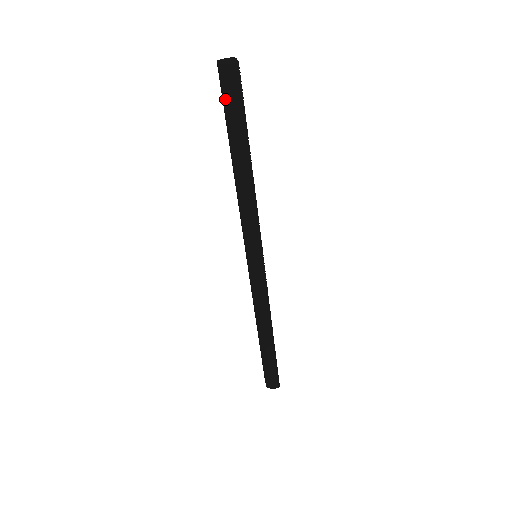
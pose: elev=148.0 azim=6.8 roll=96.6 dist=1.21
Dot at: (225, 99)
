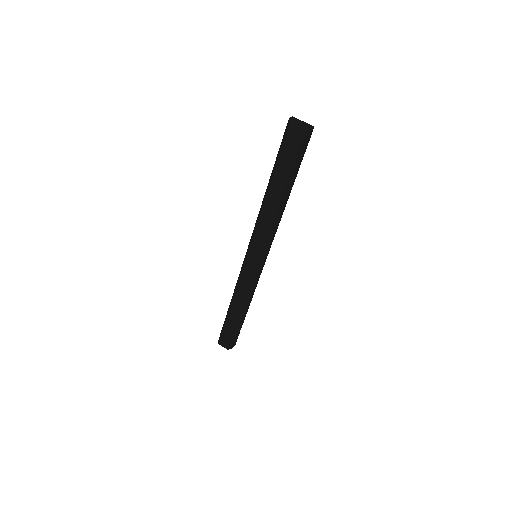
Dot at: (299, 153)
